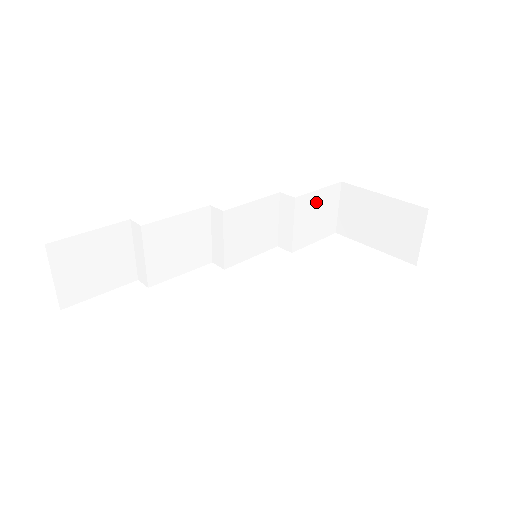
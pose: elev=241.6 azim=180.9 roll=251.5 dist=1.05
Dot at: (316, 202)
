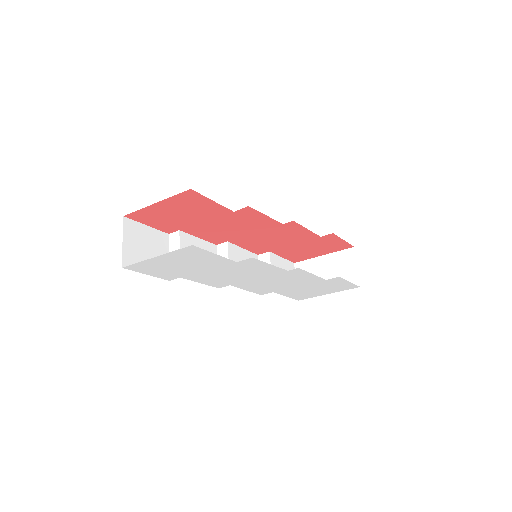
Dot at: (282, 265)
